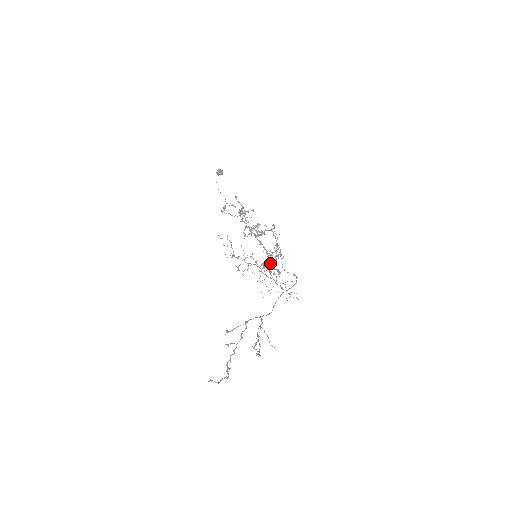
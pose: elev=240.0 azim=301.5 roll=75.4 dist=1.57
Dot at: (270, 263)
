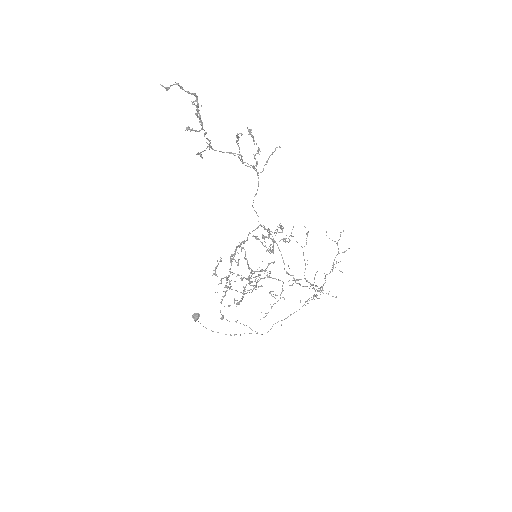
Dot at: occluded
